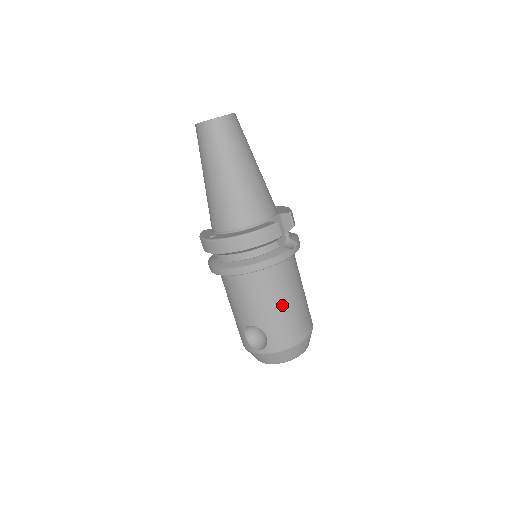
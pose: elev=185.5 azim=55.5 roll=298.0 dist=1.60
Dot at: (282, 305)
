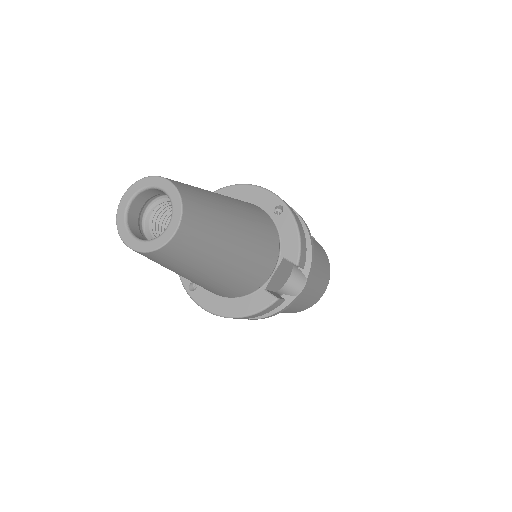
Dot at: (290, 307)
